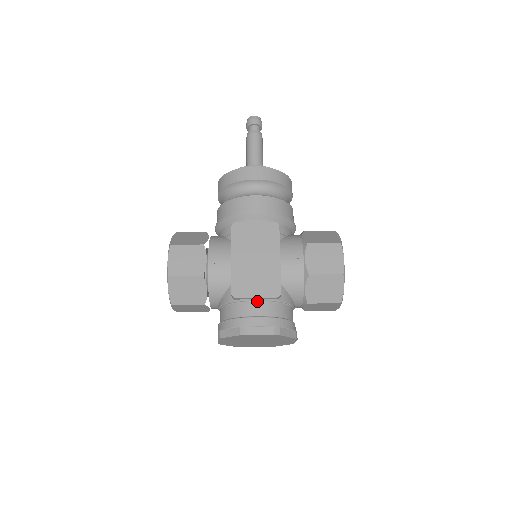
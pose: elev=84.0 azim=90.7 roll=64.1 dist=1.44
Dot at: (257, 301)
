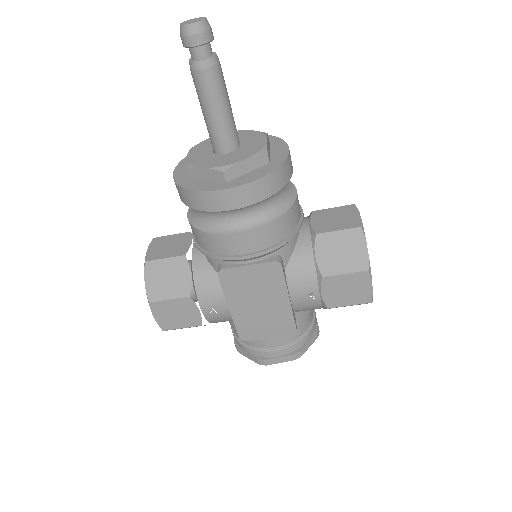
Dot at: (270, 337)
